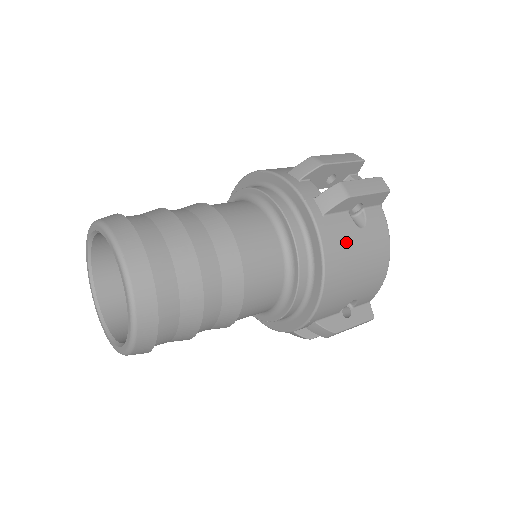
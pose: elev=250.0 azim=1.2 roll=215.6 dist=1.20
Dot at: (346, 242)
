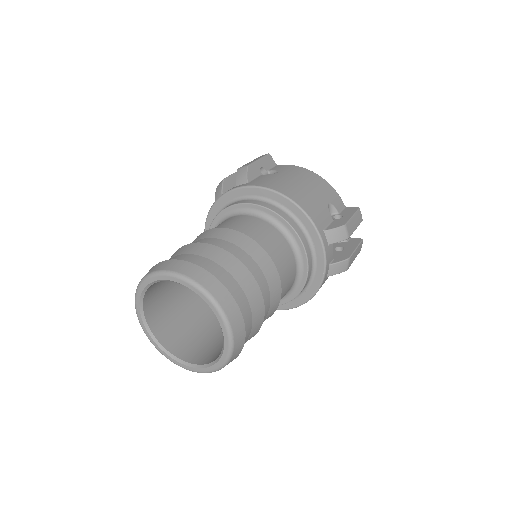
Dot at: (275, 180)
